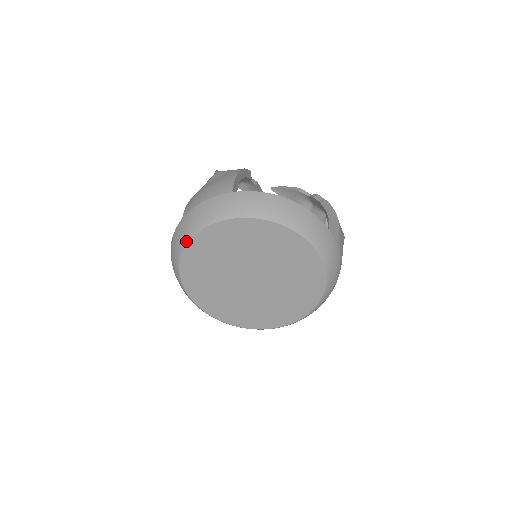
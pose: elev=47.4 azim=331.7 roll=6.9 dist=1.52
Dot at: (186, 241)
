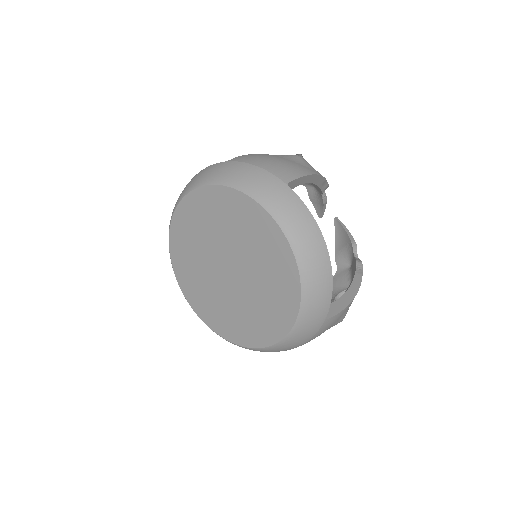
Dot at: (209, 182)
